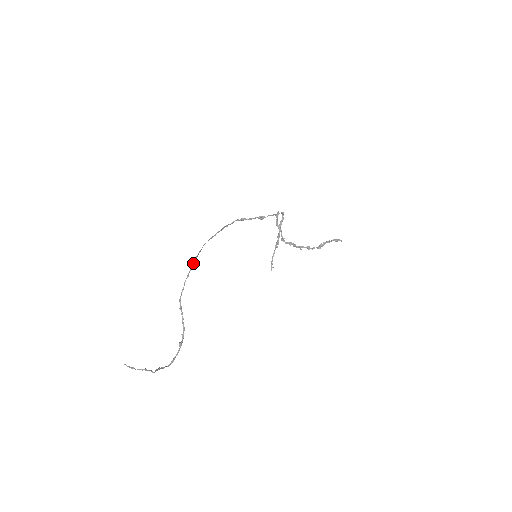
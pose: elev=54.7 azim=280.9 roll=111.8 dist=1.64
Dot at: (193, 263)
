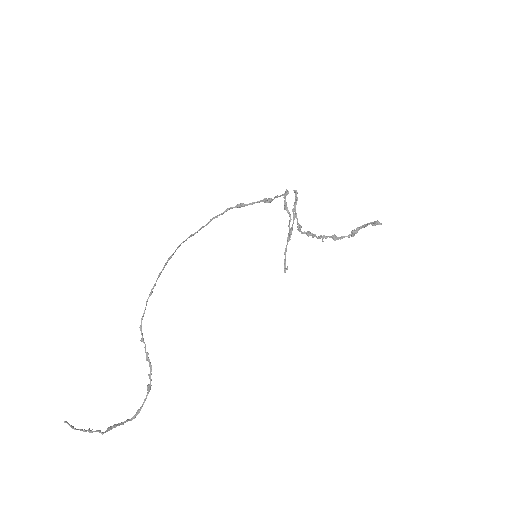
Dot at: (158, 275)
